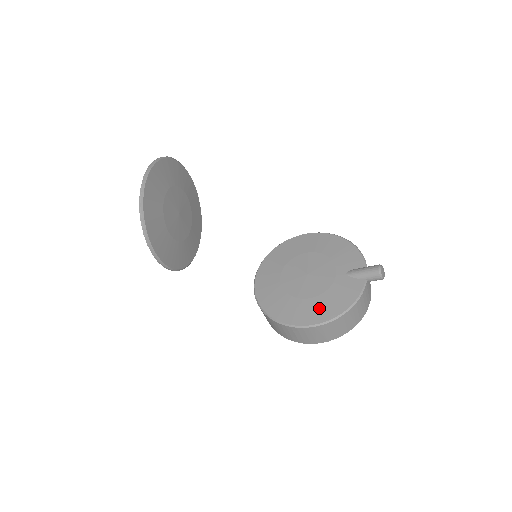
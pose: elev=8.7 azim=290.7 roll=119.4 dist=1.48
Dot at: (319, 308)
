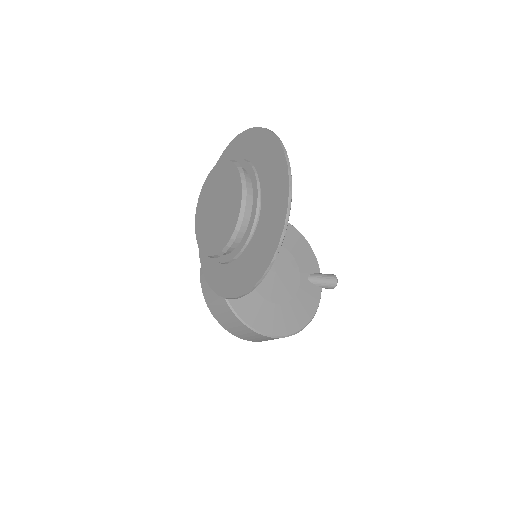
Dot at: (290, 317)
